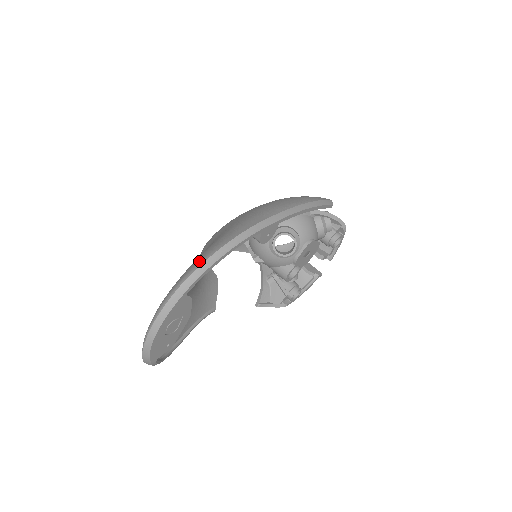
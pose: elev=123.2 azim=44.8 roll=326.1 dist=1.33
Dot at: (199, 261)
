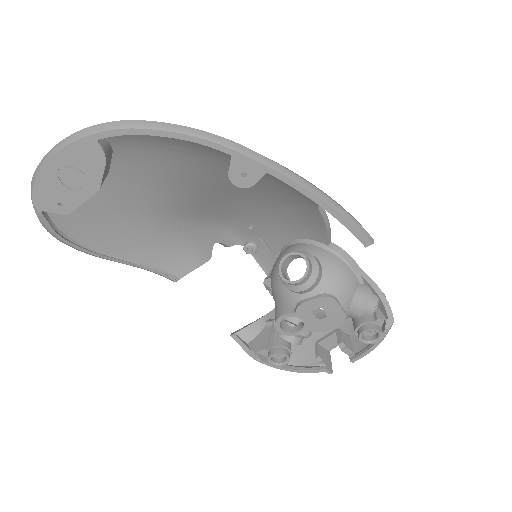
Dot at: occluded
